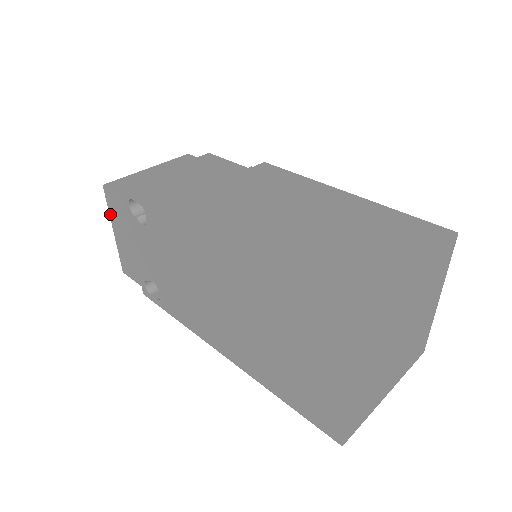
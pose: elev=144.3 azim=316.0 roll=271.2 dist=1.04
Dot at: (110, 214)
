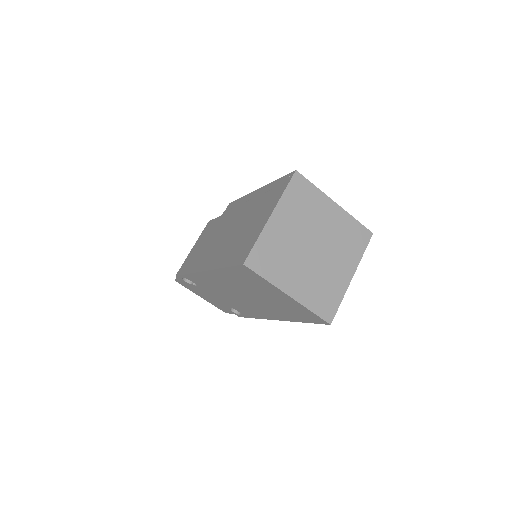
Dot at: occluded
